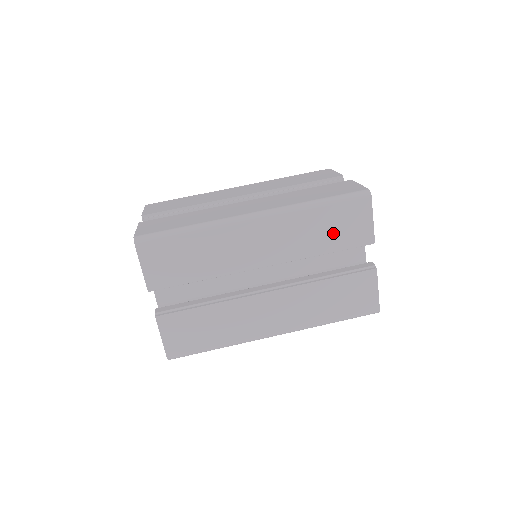
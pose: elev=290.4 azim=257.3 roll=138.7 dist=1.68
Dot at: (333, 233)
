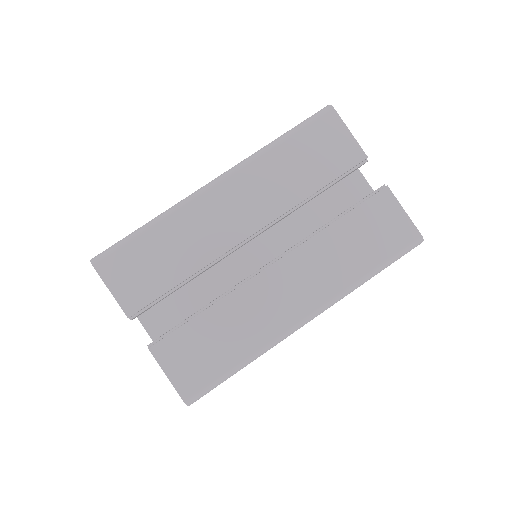
Dot at: occluded
